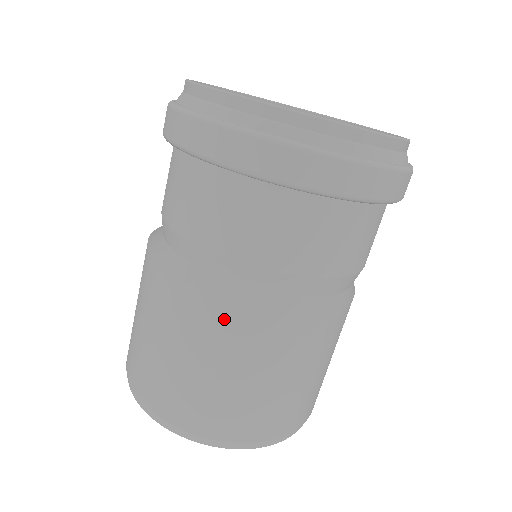
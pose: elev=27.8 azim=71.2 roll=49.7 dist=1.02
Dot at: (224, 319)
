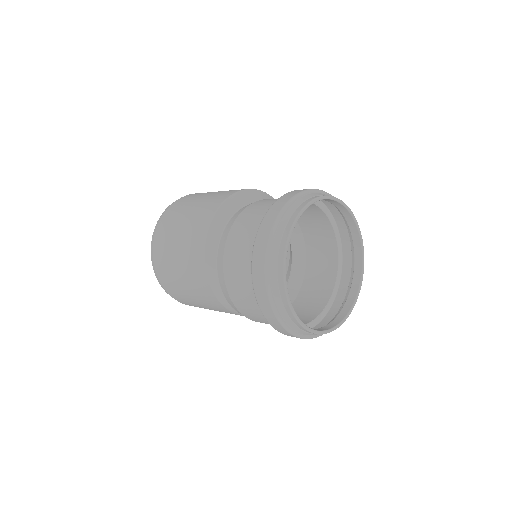
Dot at: occluded
